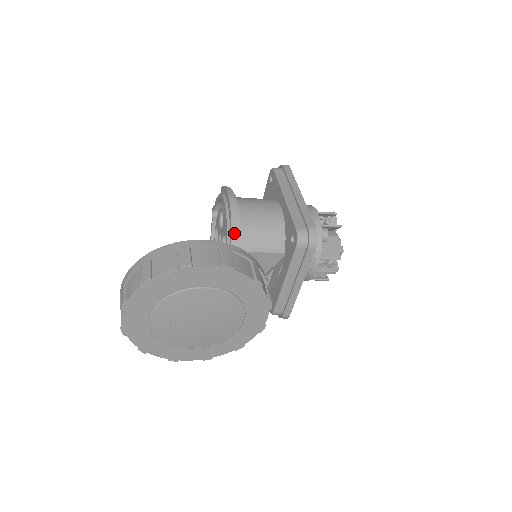
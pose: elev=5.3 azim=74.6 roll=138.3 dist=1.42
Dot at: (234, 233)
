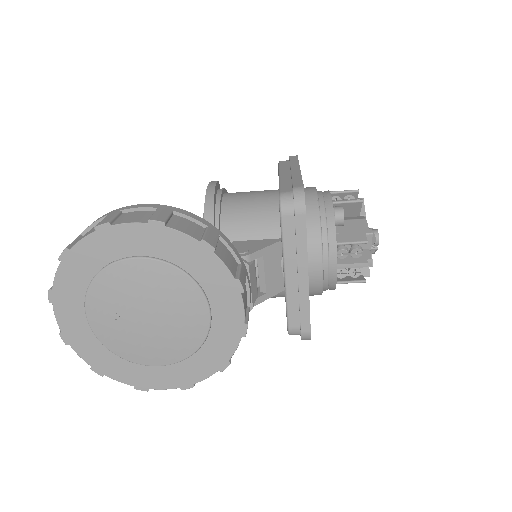
Dot at: (207, 216)
